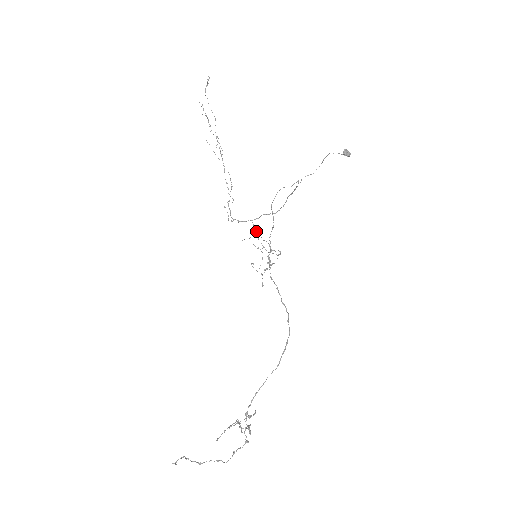
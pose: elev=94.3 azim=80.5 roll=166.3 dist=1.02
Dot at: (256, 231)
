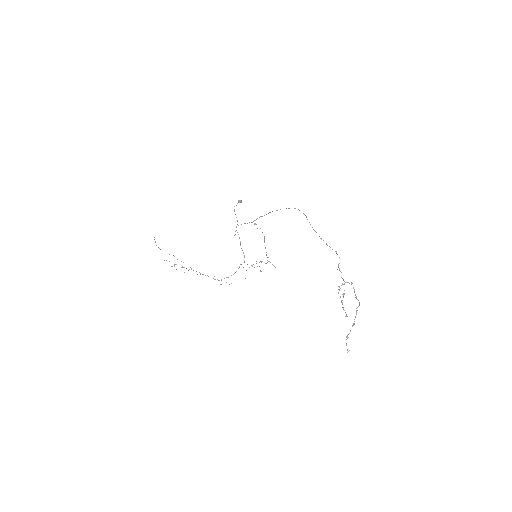
Dot at: occluded
